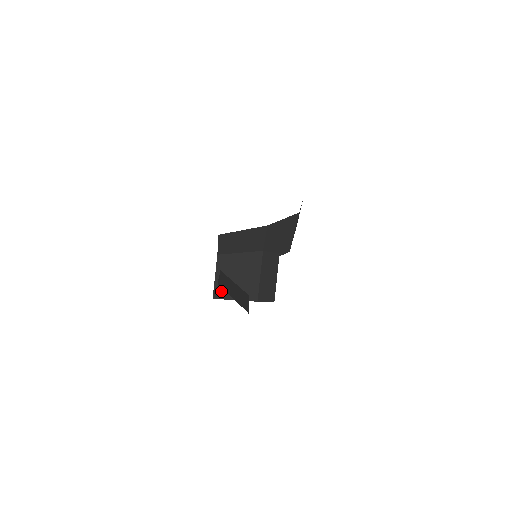
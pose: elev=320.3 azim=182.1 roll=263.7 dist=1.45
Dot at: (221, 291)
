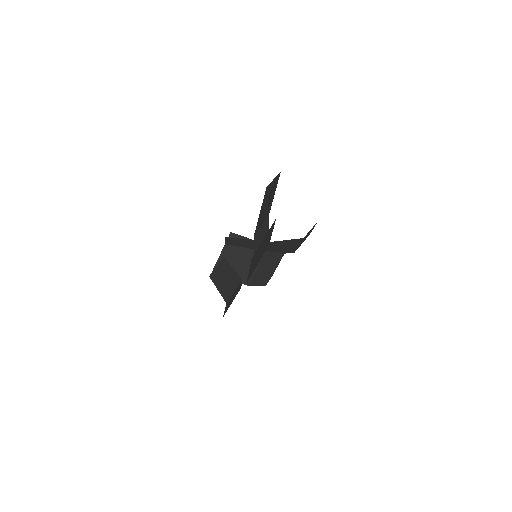
Dot at: occluded
